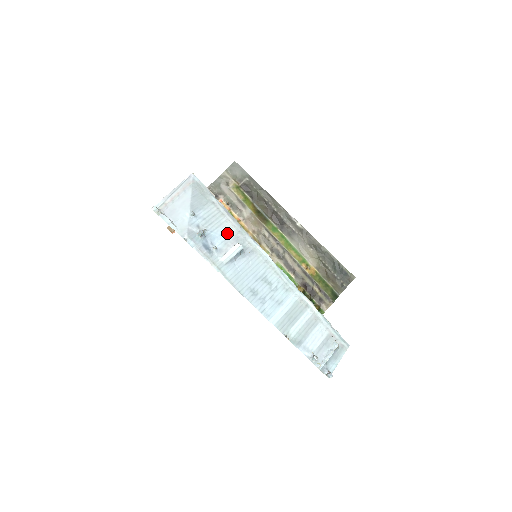
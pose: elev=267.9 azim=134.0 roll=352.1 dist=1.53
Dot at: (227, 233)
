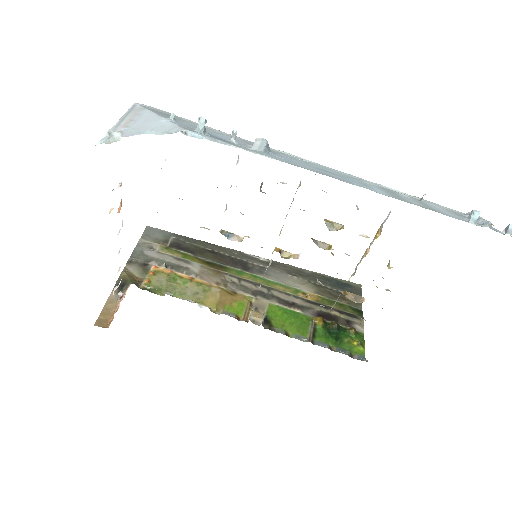
Dot at: occluded
